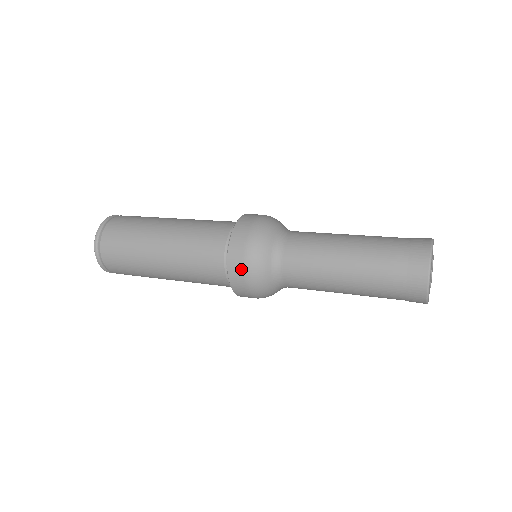
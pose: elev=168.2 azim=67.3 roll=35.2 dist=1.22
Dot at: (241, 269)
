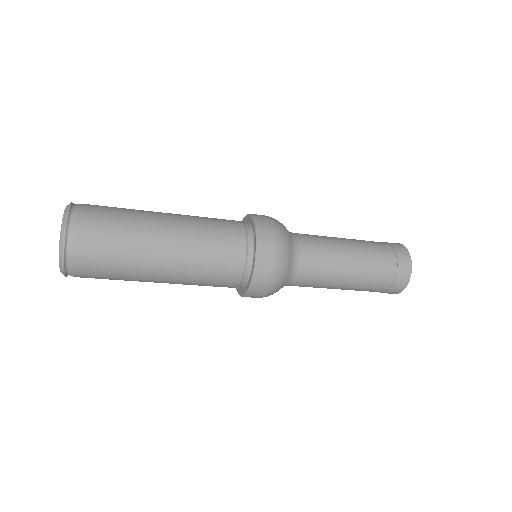
Dot at: (266, 283)
